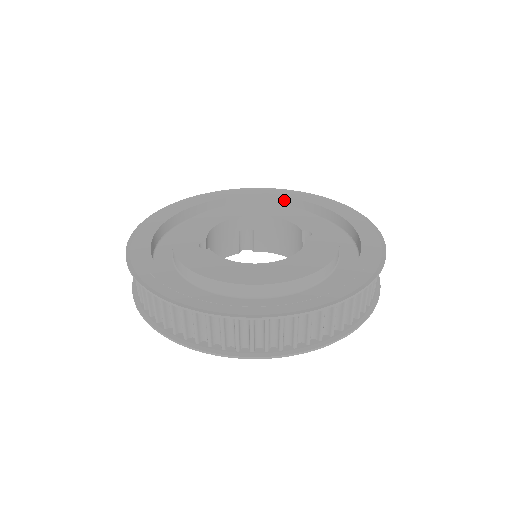
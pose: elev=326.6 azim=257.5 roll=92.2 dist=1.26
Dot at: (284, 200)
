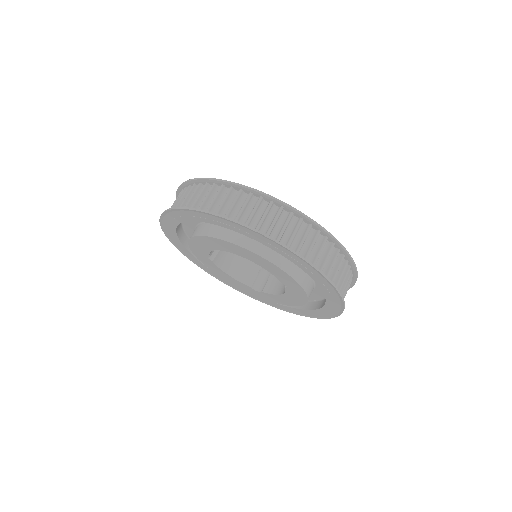
Dot at: occluded
